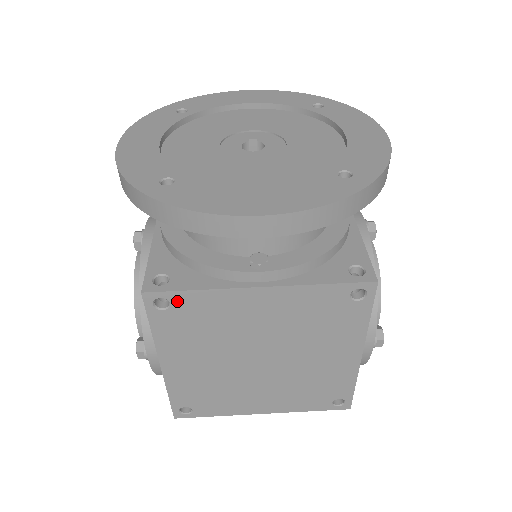
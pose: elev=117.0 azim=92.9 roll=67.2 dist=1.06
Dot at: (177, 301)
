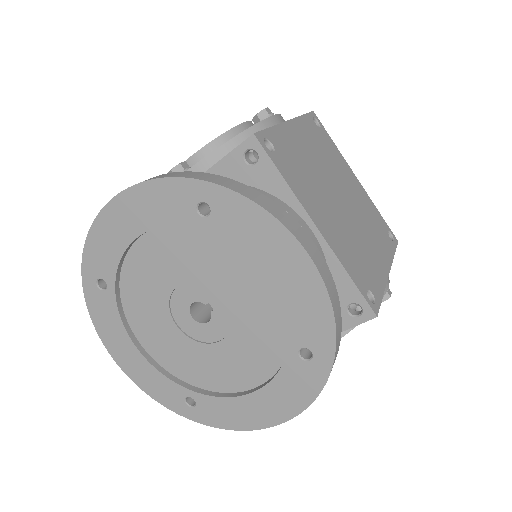
Dot at: occluded
